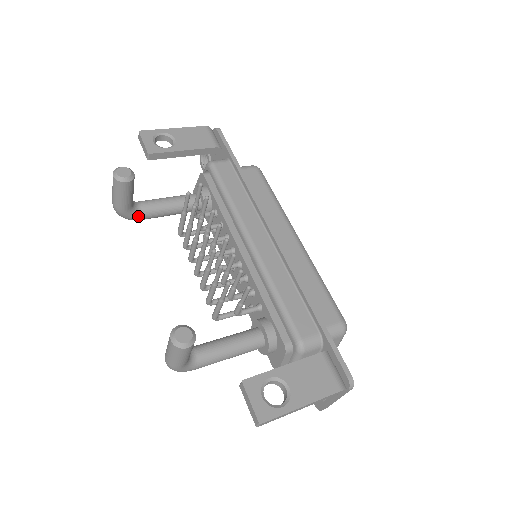
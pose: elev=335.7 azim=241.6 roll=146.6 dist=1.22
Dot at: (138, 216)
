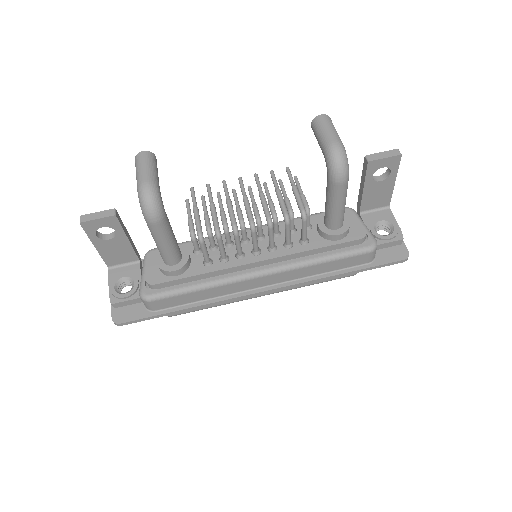
Dot at: occluded
